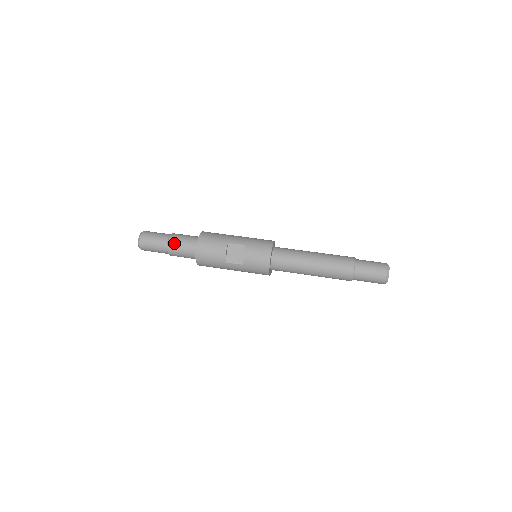
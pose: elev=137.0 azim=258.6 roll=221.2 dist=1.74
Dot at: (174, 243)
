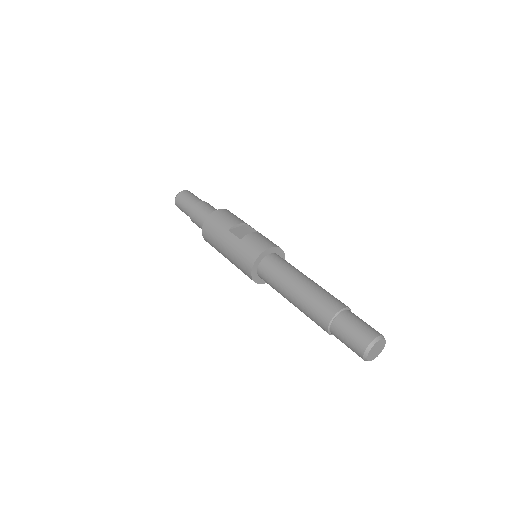
Dot at: (205, 204)
